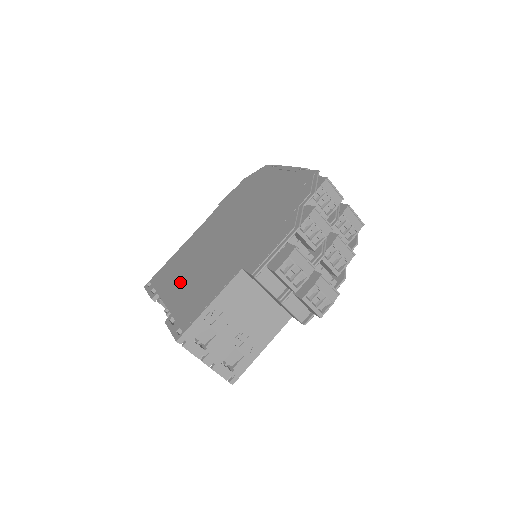
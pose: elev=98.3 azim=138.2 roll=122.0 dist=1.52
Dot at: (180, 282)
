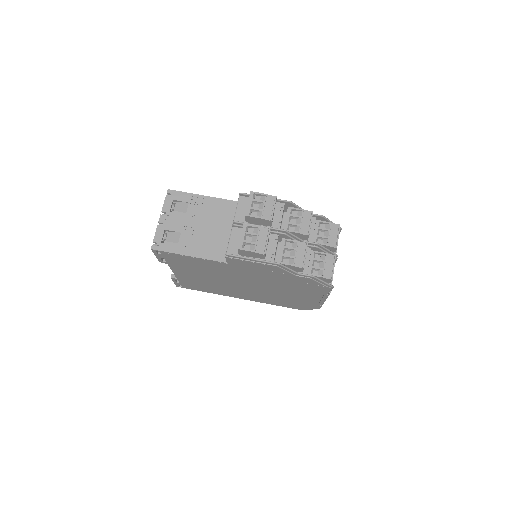
Dot at: occluded
